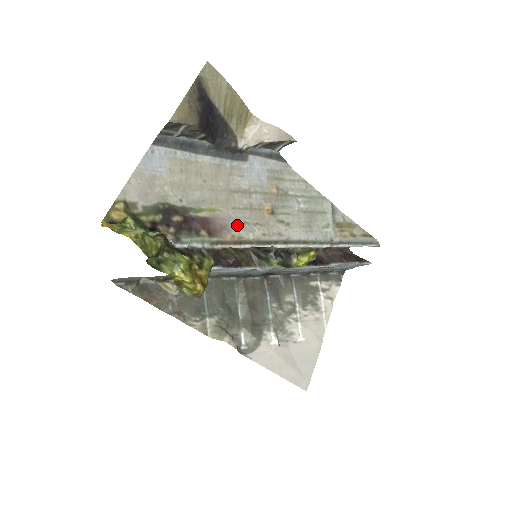
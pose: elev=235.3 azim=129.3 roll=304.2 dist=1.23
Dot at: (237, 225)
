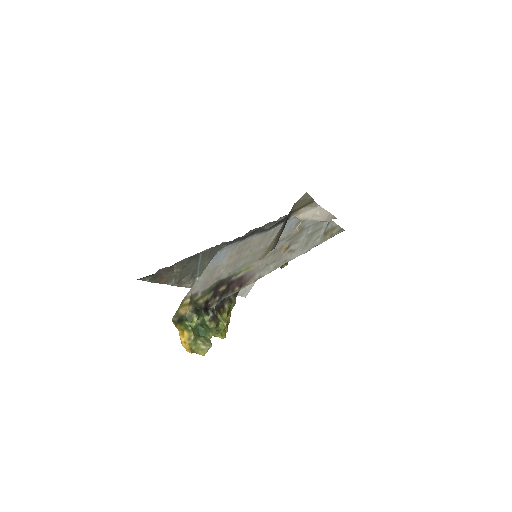
Dot at: (260, 270)
